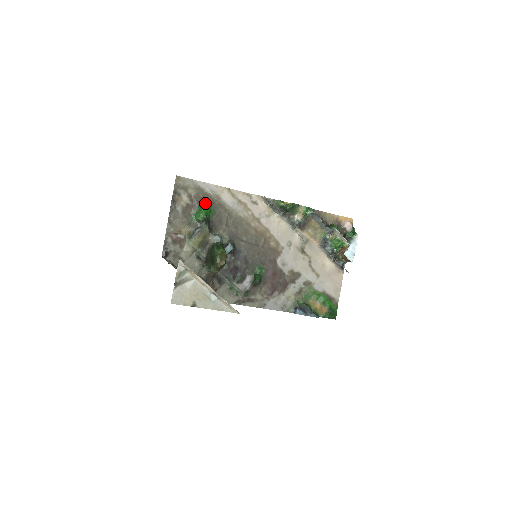
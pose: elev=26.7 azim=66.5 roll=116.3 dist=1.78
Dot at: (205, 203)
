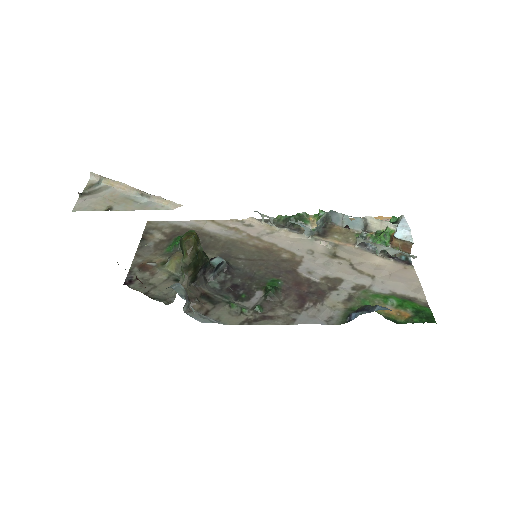
Dot at: occluded
